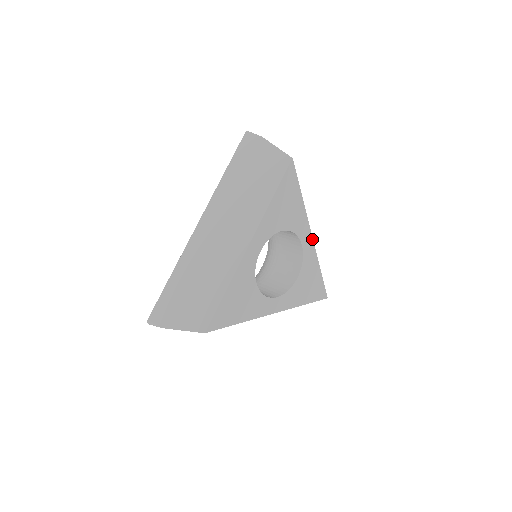
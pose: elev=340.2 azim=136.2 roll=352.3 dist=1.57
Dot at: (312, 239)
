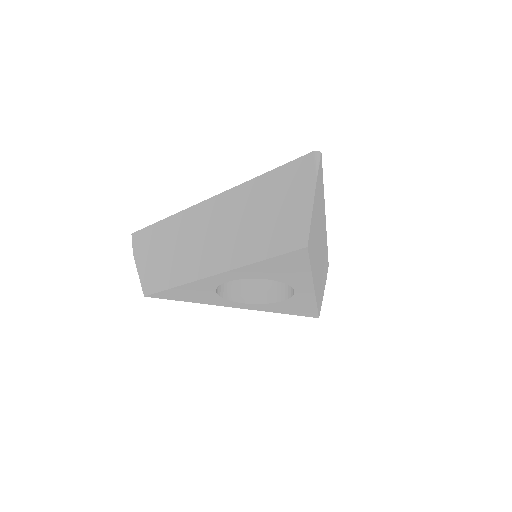
Dot at: (314, 291)
